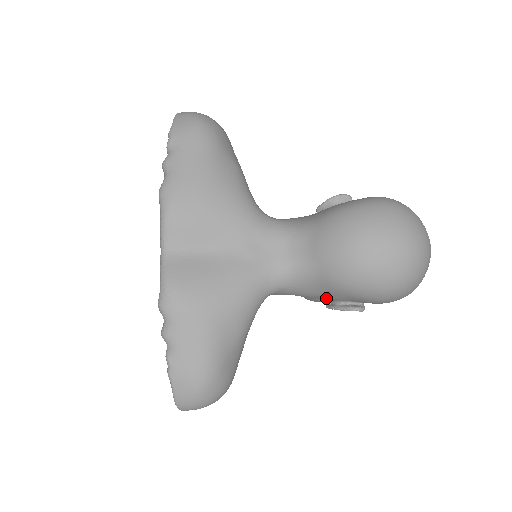
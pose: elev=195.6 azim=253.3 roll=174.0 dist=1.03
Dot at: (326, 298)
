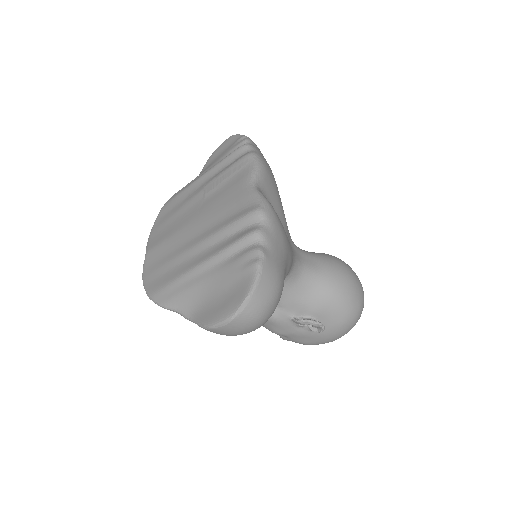
Dot at: (303, 310)
